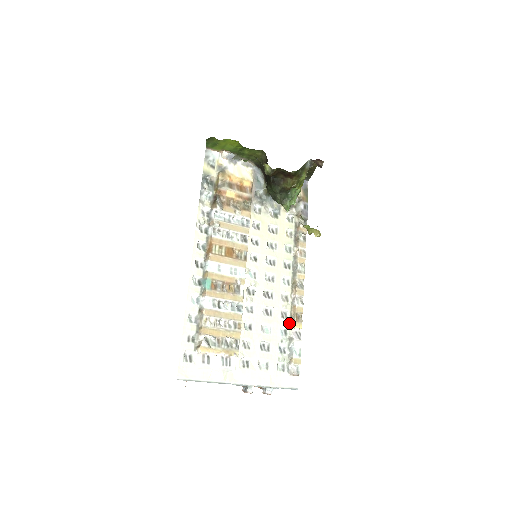
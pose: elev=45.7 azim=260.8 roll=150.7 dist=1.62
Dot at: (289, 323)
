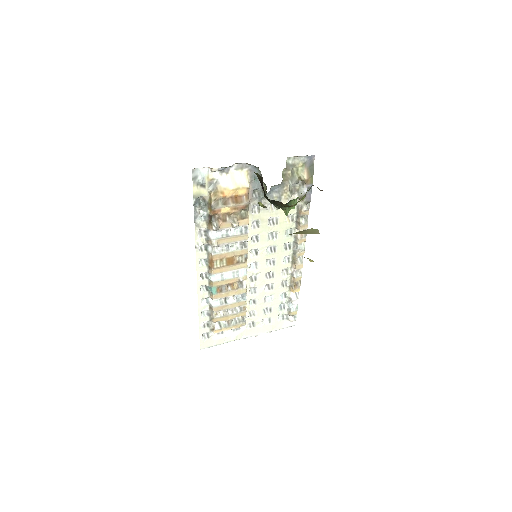
Dot at: (288, 288)
